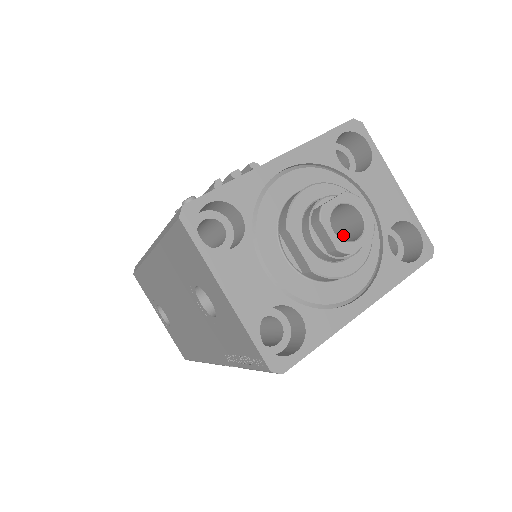
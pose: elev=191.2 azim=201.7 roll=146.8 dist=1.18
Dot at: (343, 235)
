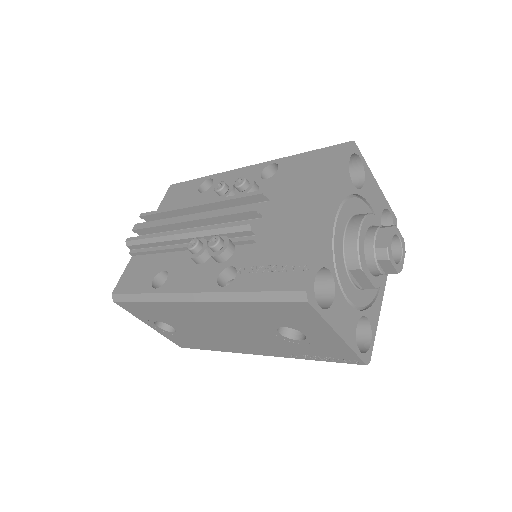
Dot at: occluded
